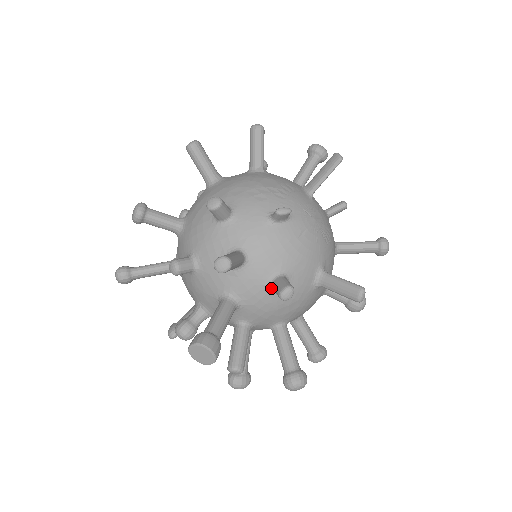
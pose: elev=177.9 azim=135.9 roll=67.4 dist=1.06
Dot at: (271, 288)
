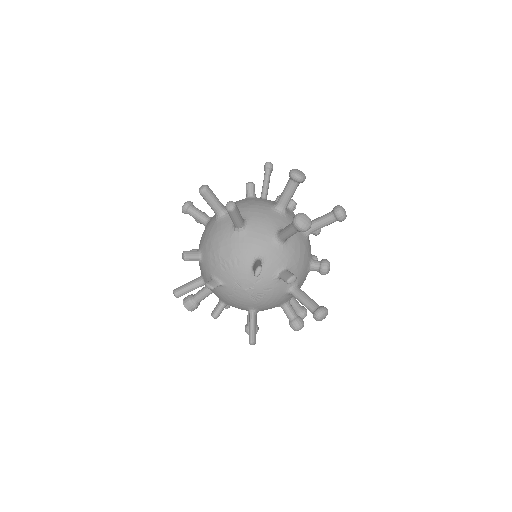
Dot at: occluded
